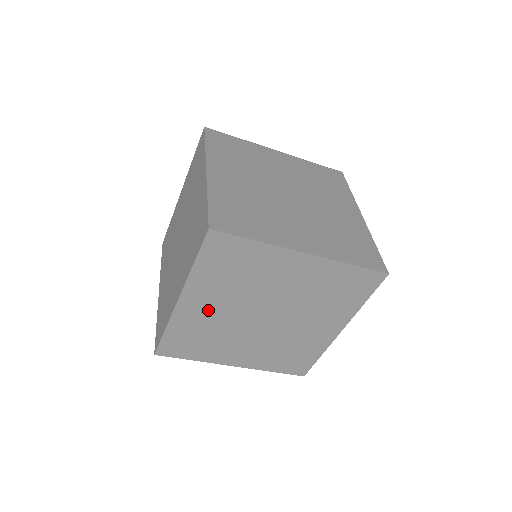
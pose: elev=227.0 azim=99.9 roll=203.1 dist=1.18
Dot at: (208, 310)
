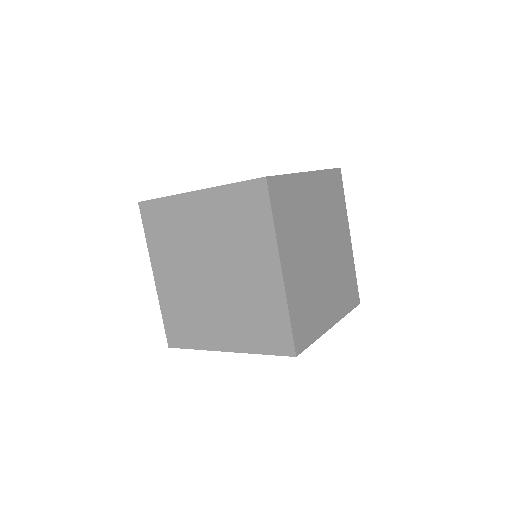
Dot at: occluded
